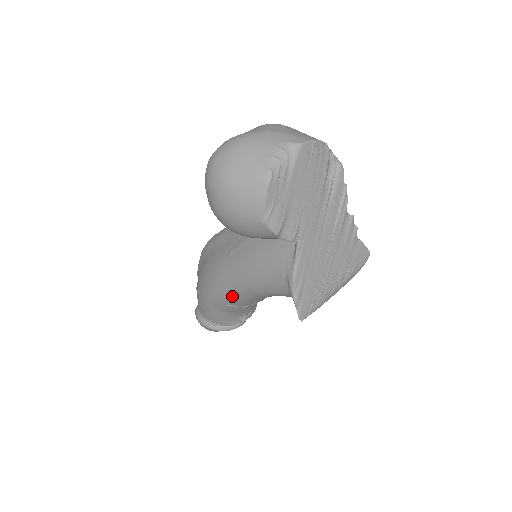
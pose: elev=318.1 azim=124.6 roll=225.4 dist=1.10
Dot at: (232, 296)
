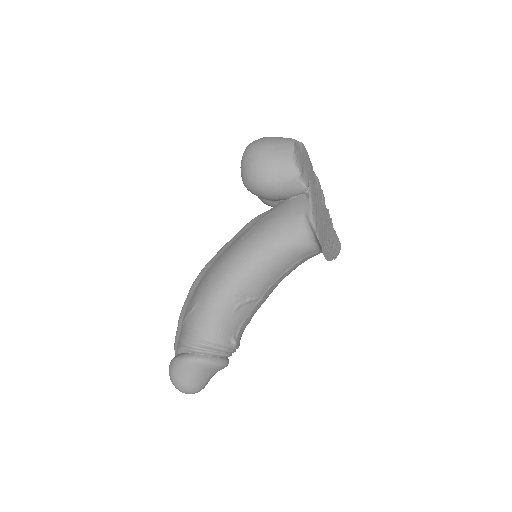
Dot at: (245, 271)
